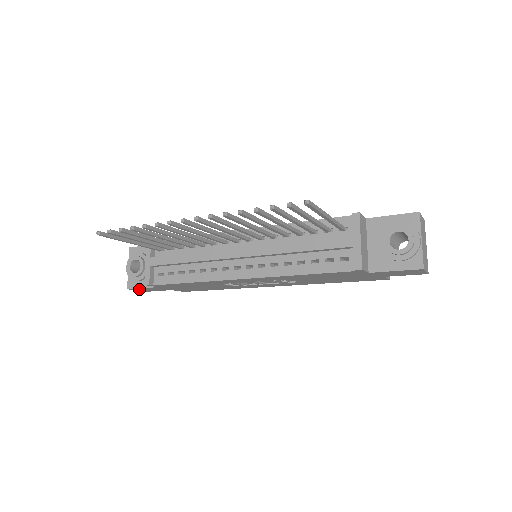
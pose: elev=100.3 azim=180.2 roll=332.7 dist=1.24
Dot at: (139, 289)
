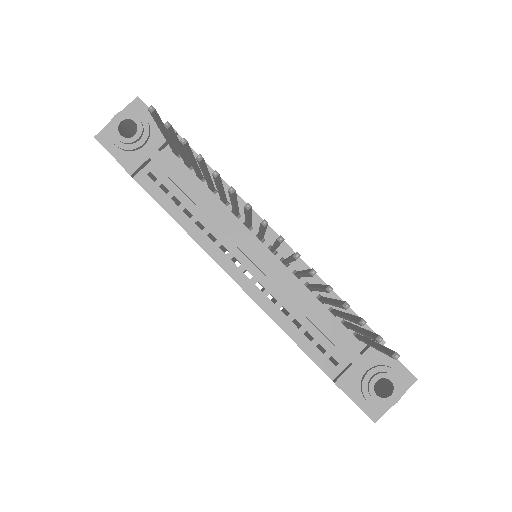
Dot at: occluded
